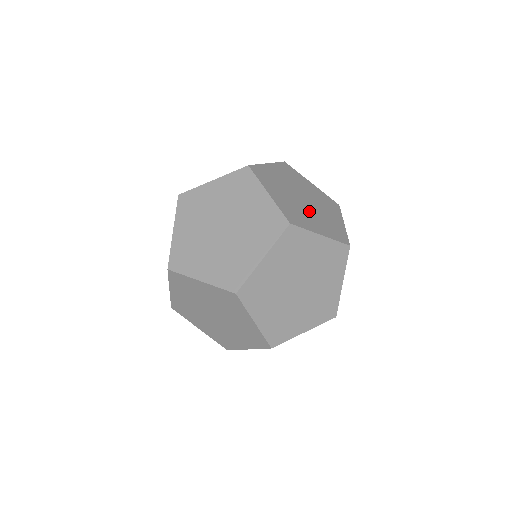
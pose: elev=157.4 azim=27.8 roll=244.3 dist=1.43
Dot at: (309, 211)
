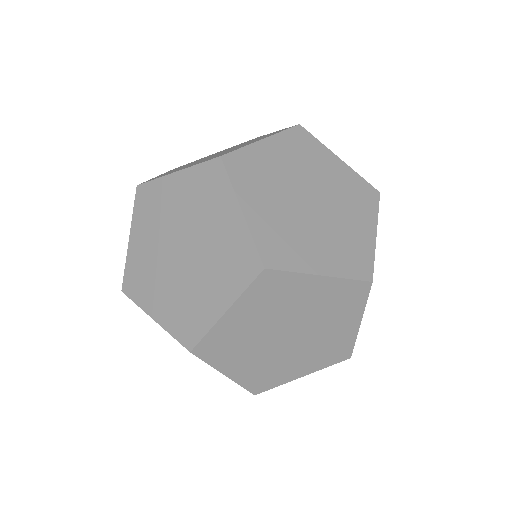
Dot at: occluded
